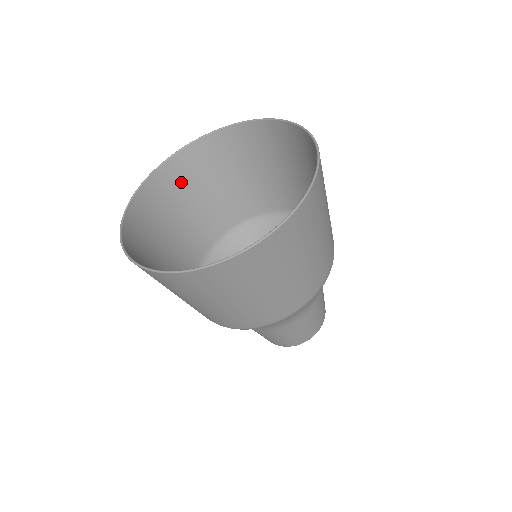
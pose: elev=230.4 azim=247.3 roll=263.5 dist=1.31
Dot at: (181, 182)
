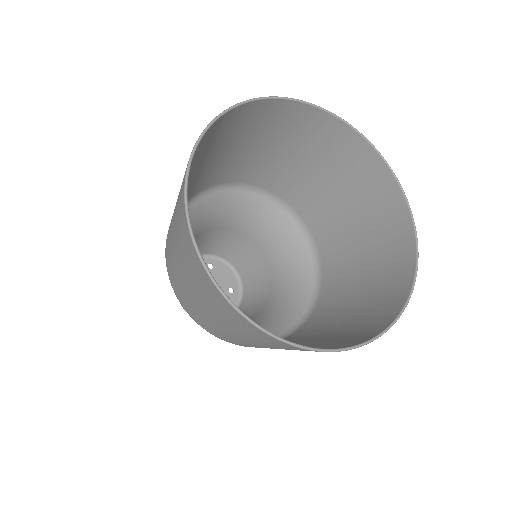
Dot at: (230, 130)
